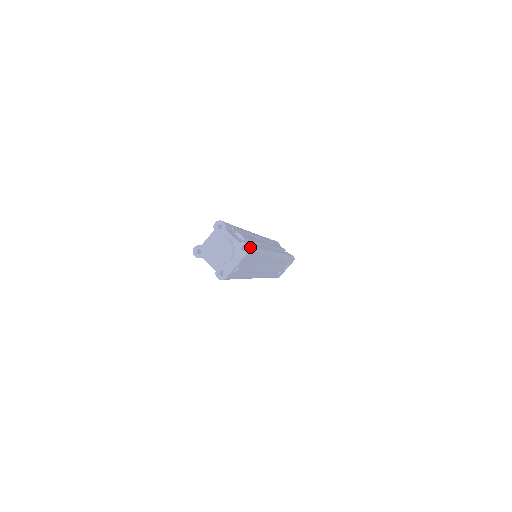
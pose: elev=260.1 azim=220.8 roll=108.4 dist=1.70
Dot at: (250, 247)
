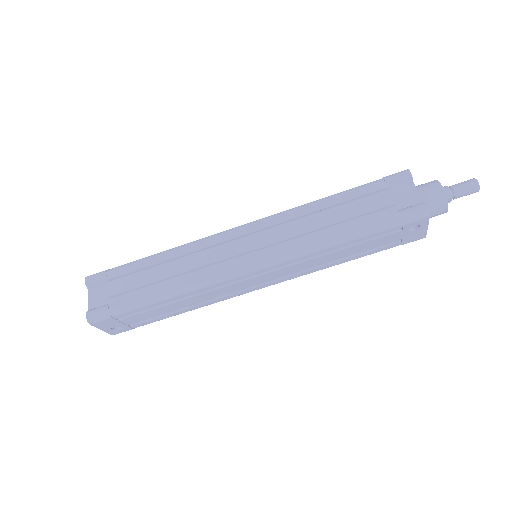
Dot at: (92, 318)
